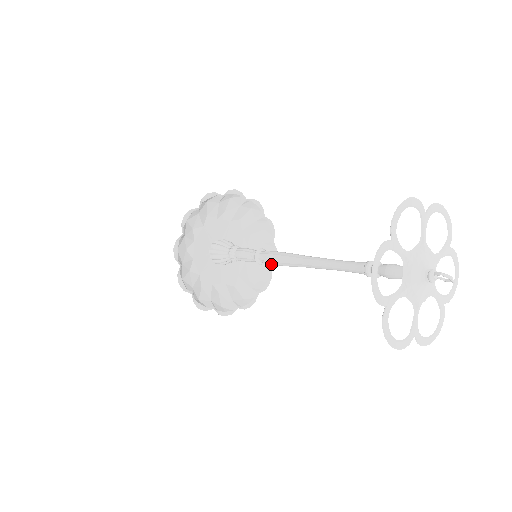
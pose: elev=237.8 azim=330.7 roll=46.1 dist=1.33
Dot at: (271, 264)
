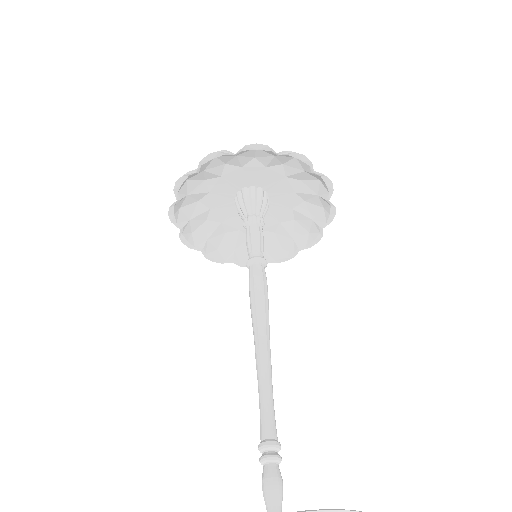
Dot at: occluded
